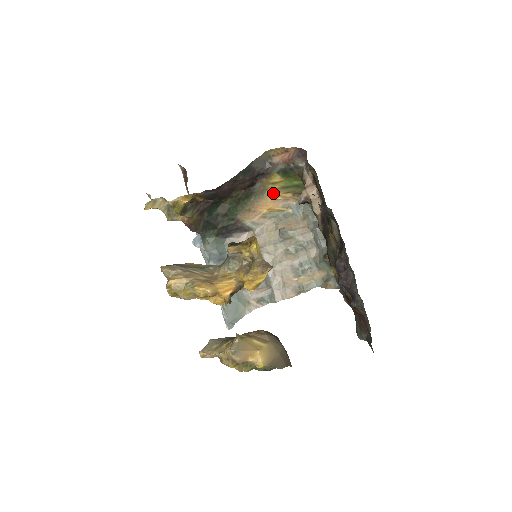
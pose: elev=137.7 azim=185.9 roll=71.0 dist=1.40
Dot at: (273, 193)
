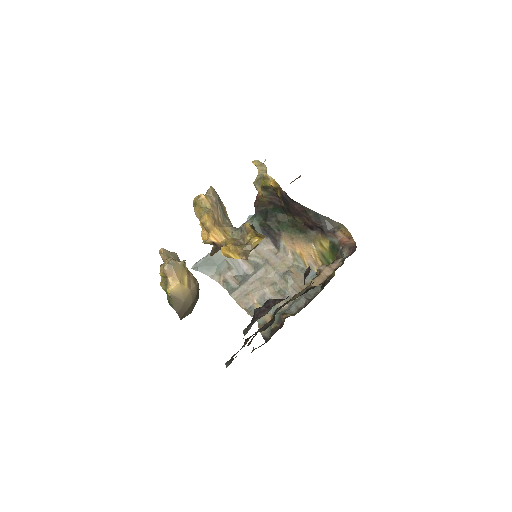
Dot at: (315, 249)
